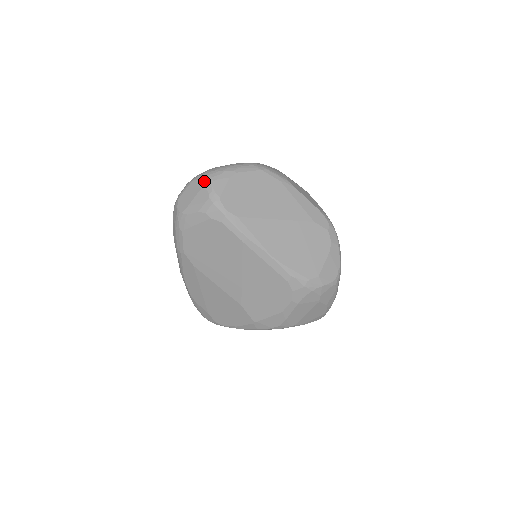
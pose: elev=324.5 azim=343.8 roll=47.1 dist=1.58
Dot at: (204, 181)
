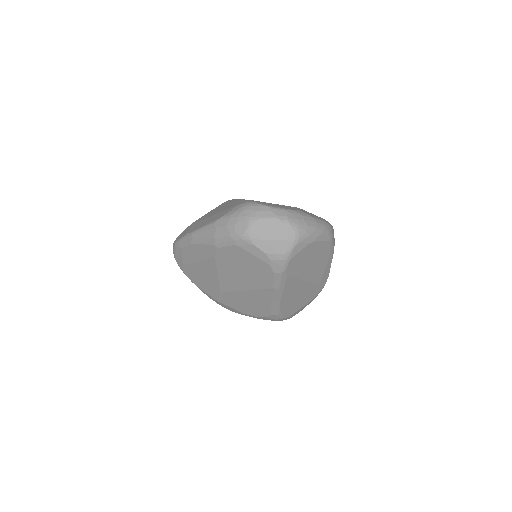
Dot at: (291, 236)
